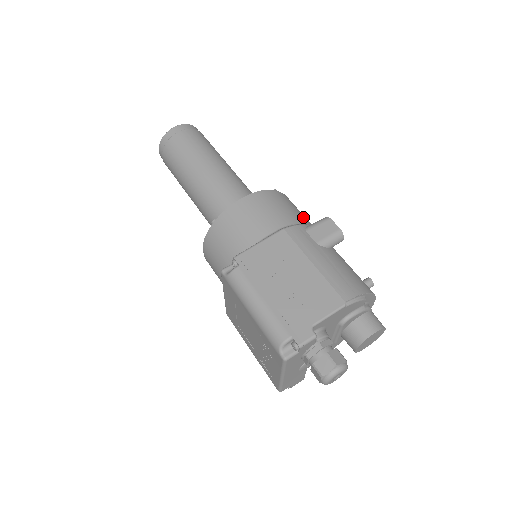
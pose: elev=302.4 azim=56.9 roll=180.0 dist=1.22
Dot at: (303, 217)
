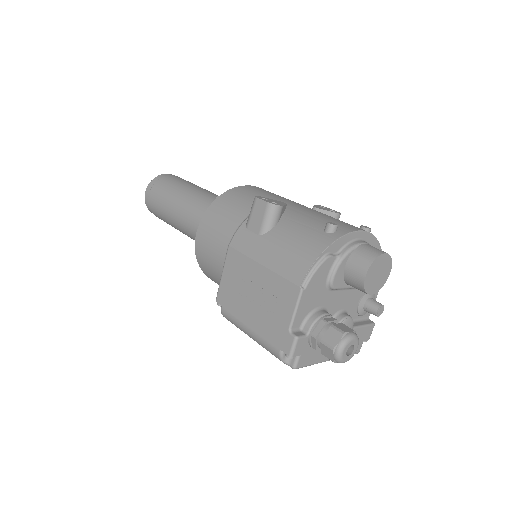
Dot at: (247, 206)
